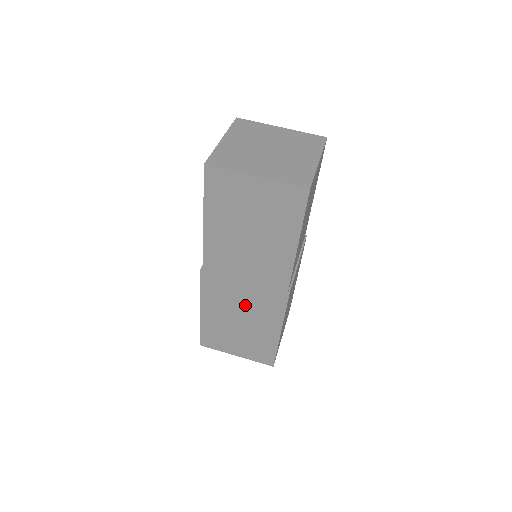
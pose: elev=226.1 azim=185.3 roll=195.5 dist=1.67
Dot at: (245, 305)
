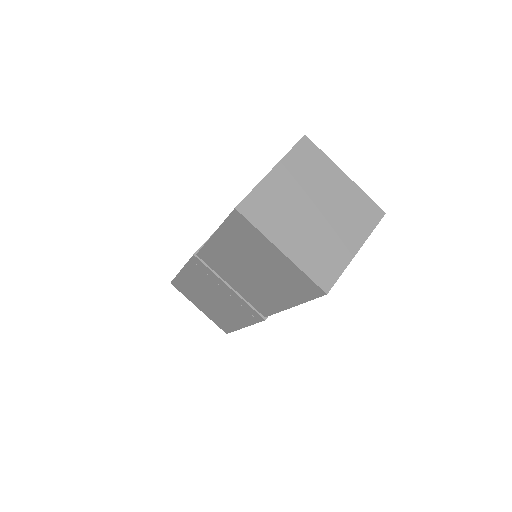
Dot at: (222, 297)
